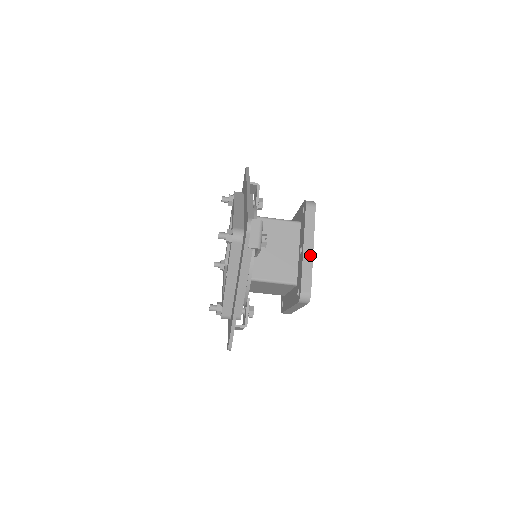
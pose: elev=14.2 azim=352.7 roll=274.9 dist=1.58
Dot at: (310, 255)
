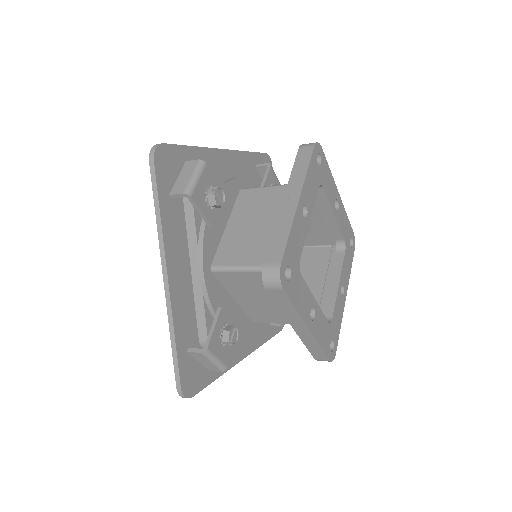
Dot at: (291, 209)
